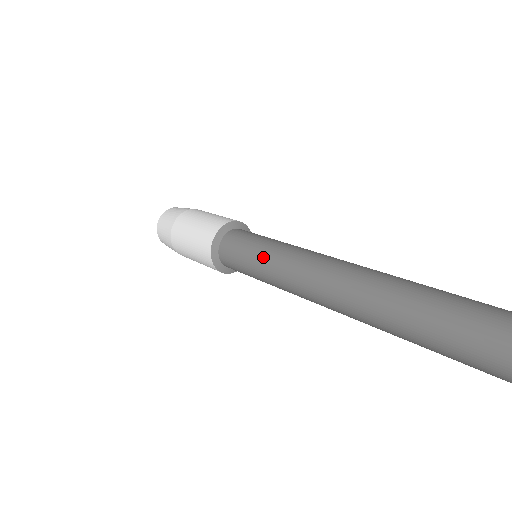
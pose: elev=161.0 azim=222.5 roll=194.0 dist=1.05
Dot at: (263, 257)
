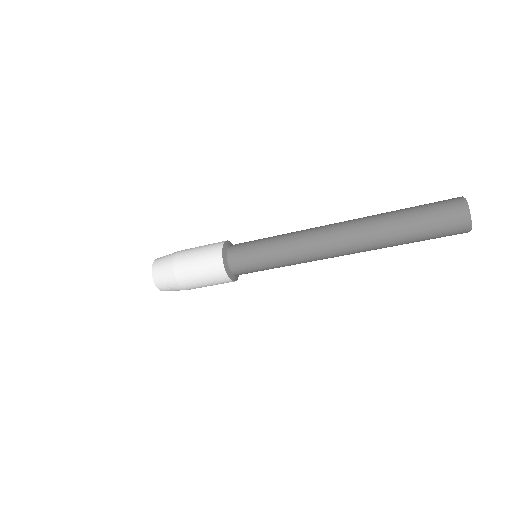
Dot at: occluded
